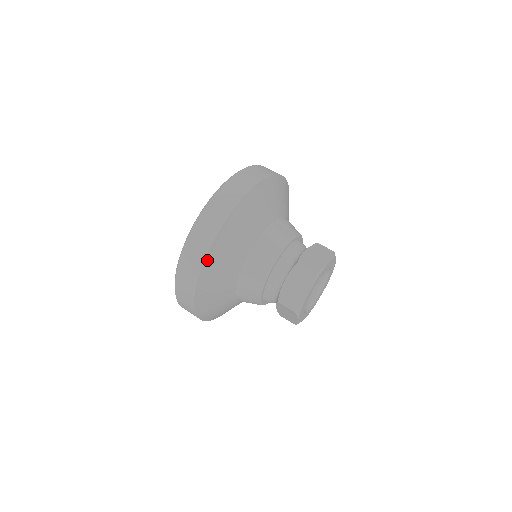
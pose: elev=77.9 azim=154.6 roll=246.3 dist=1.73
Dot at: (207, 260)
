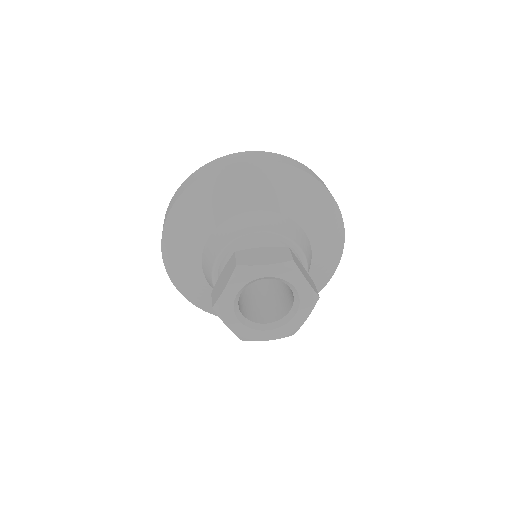
Dot at: (188, 298)
